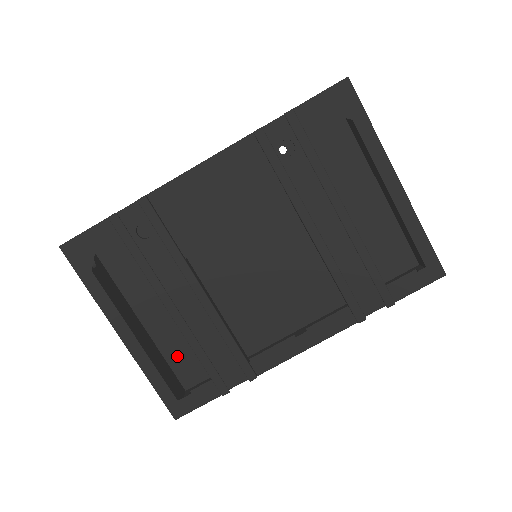
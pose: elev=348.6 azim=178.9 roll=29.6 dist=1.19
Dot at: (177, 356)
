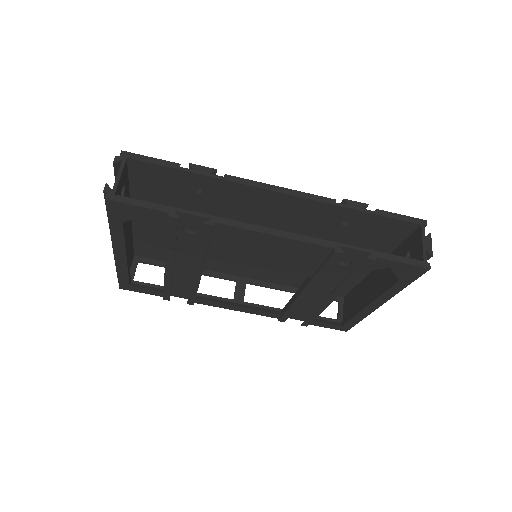
Dot at: (144, 243)
